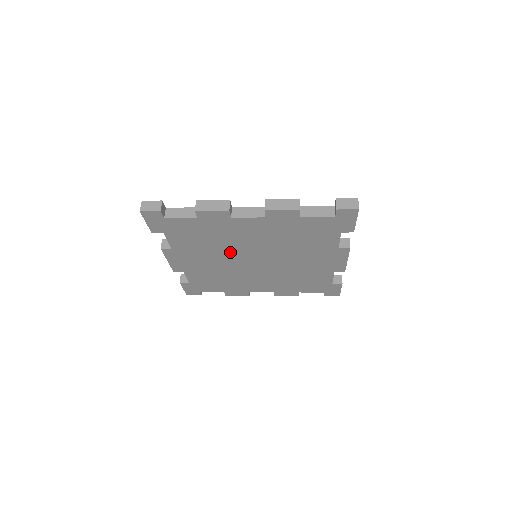
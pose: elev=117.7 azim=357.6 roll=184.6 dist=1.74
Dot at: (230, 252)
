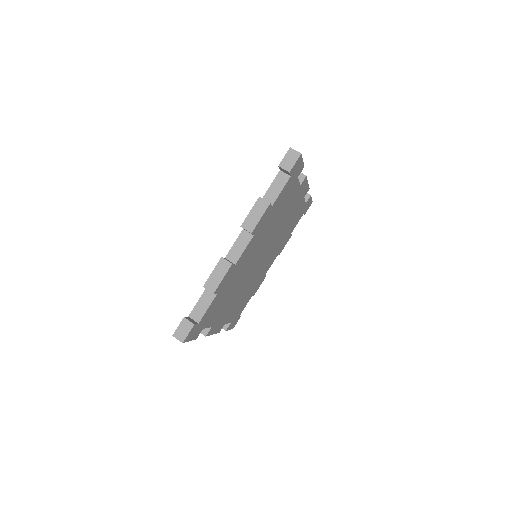
Dot at: (244, 278)
